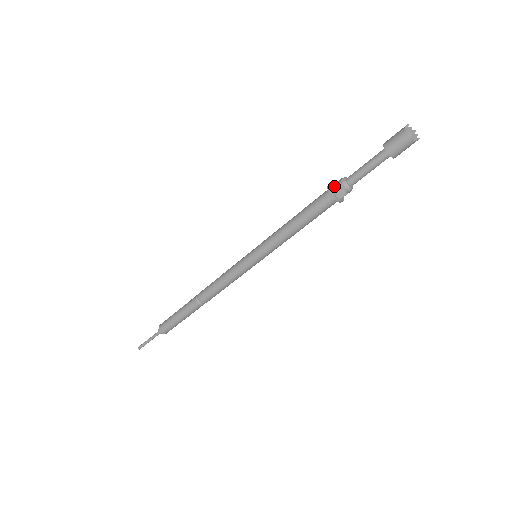
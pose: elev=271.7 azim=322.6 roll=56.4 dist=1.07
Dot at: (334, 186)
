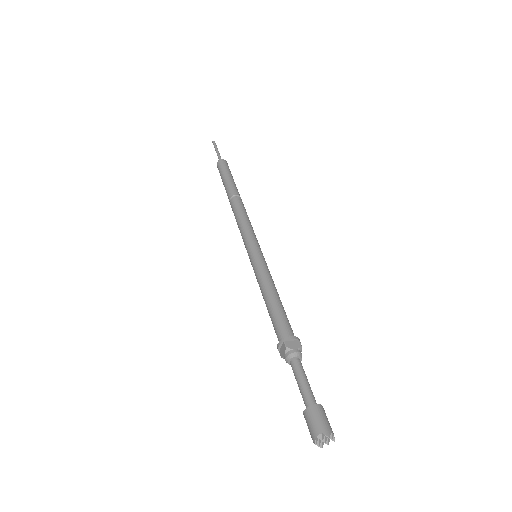
Dot at: (285, 346)
